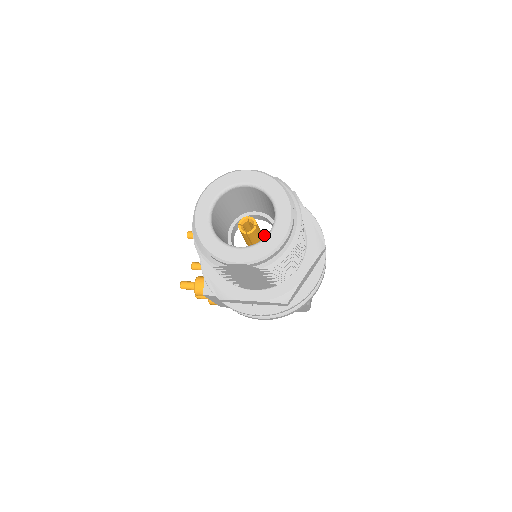
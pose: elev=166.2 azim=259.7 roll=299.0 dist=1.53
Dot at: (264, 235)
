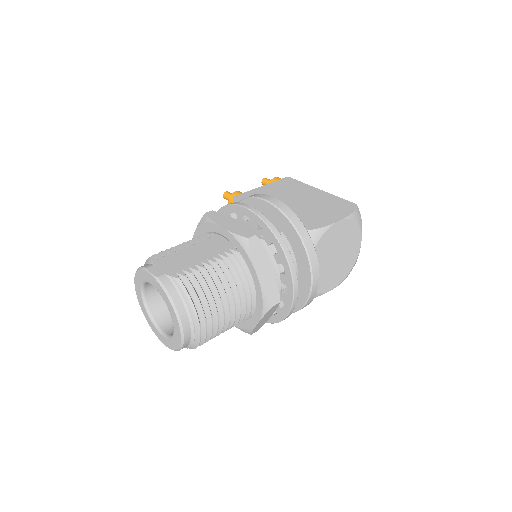
Dot at: occluded
